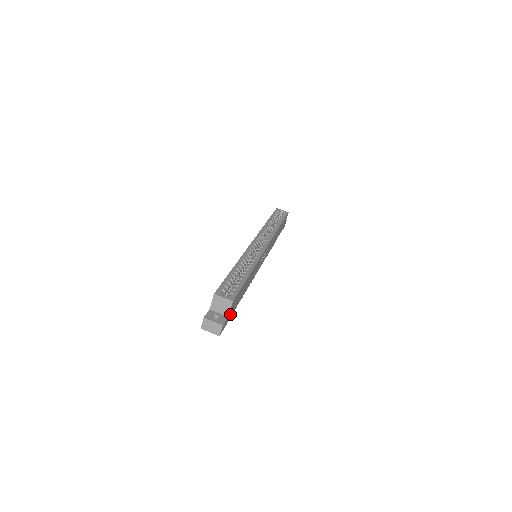
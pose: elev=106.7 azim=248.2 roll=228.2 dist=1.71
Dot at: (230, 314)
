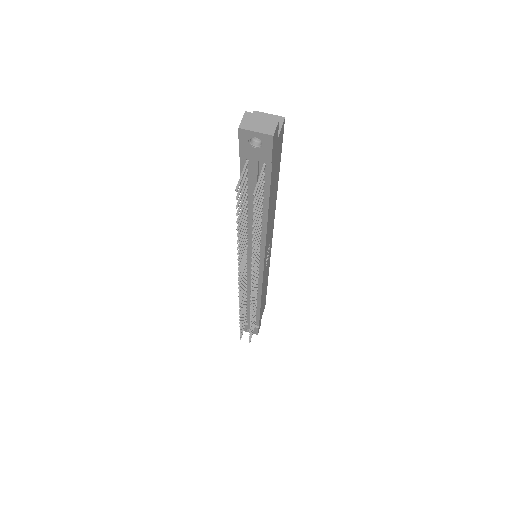
Dot at: (274, 157)
